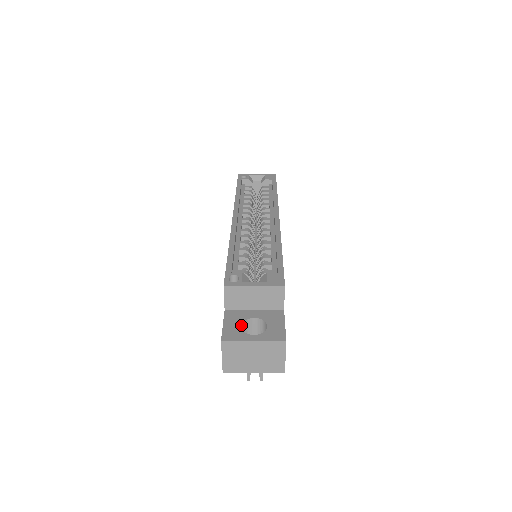
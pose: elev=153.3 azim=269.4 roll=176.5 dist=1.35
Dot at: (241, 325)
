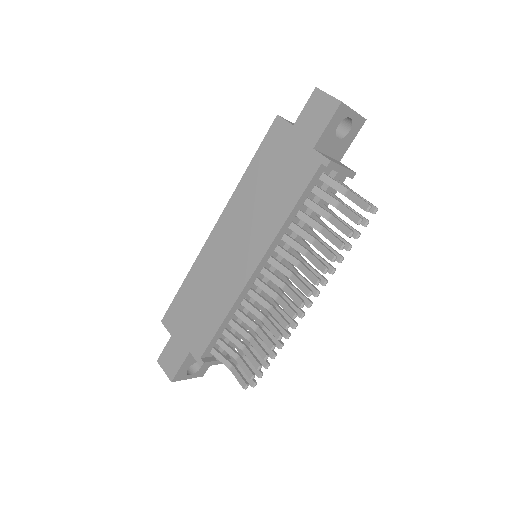
Dot at: occluded
